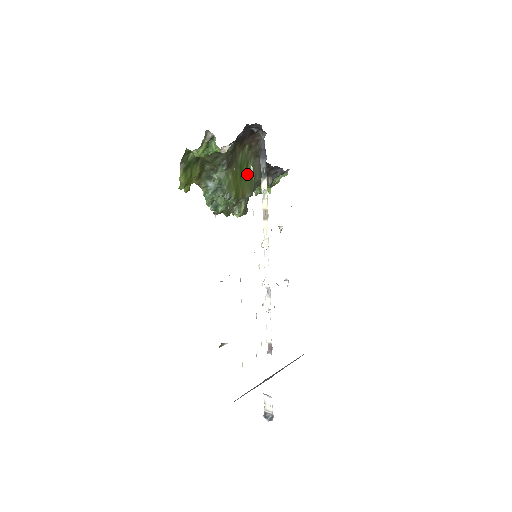
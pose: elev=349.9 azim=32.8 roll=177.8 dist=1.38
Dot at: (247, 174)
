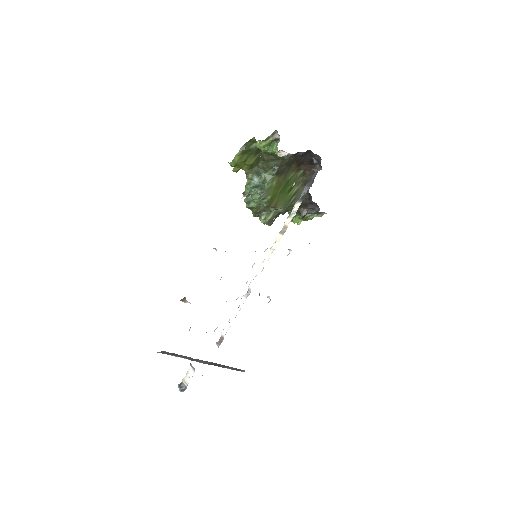
Dot at: (289, 193)
